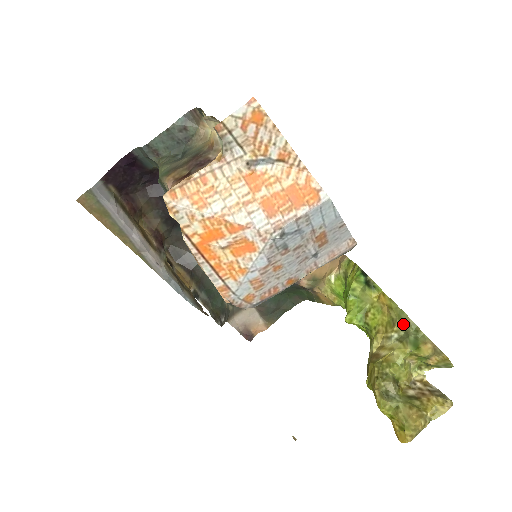
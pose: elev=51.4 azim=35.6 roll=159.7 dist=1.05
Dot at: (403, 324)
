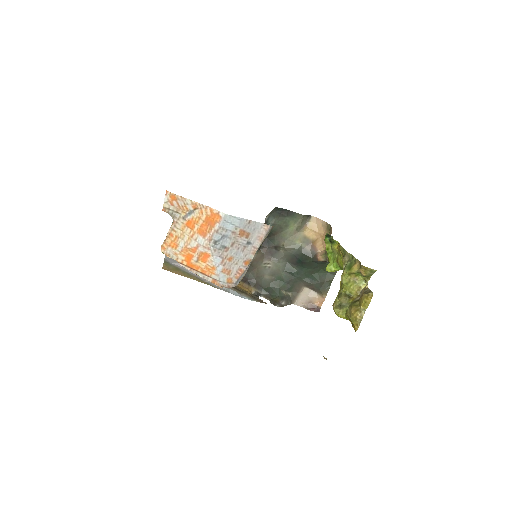
Dot at: (346, 257)
